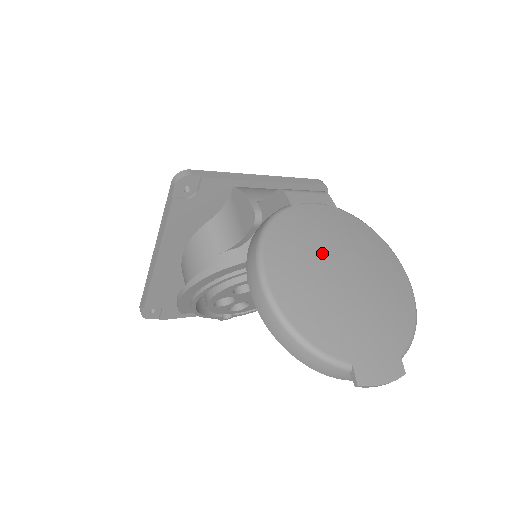
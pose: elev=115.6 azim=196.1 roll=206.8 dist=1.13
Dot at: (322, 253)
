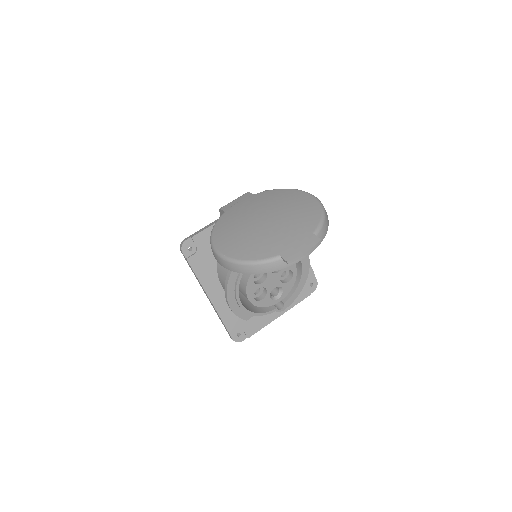
Dot at: (246, 219)
